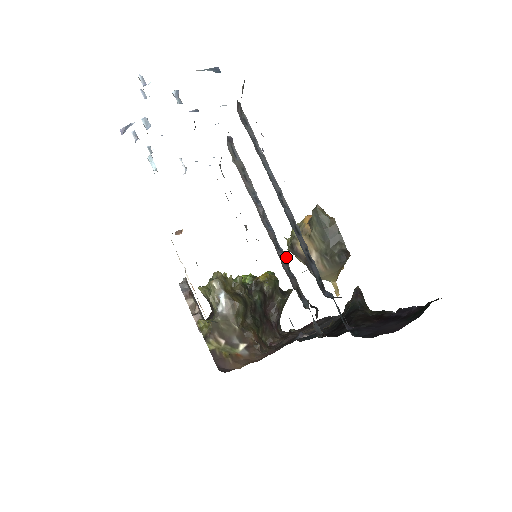
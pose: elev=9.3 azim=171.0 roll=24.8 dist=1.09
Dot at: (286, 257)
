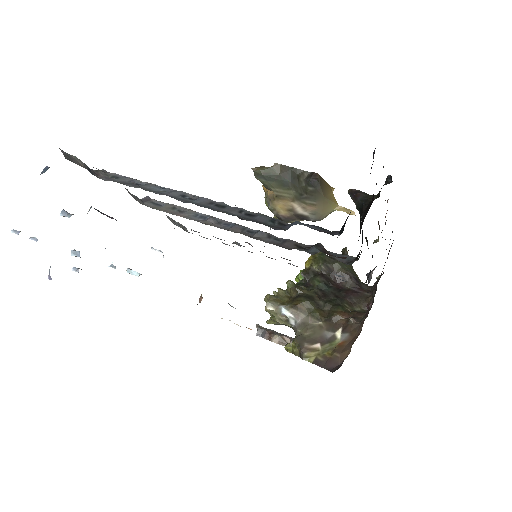
Dot at: (264, 233)
